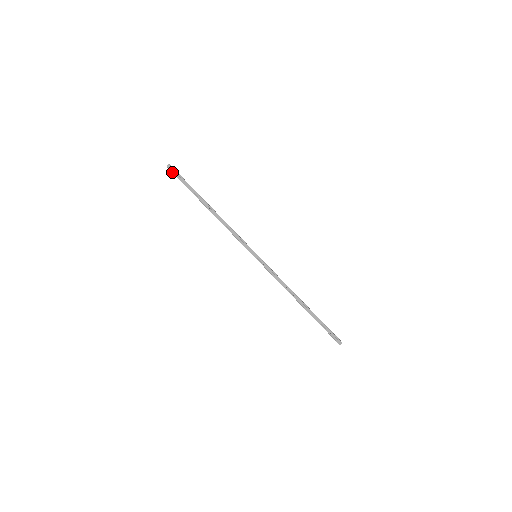
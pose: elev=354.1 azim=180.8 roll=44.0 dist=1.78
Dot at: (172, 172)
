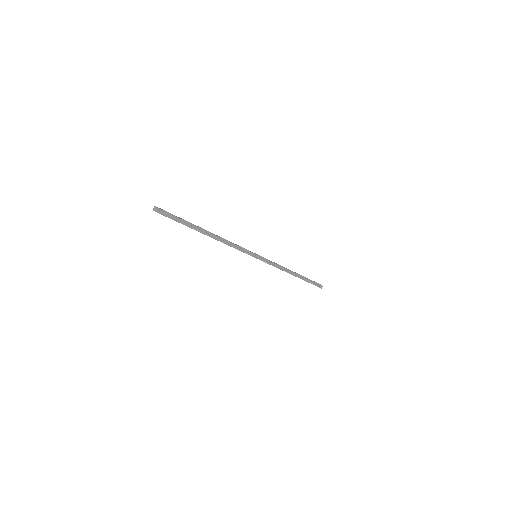
Dot at: occluded
